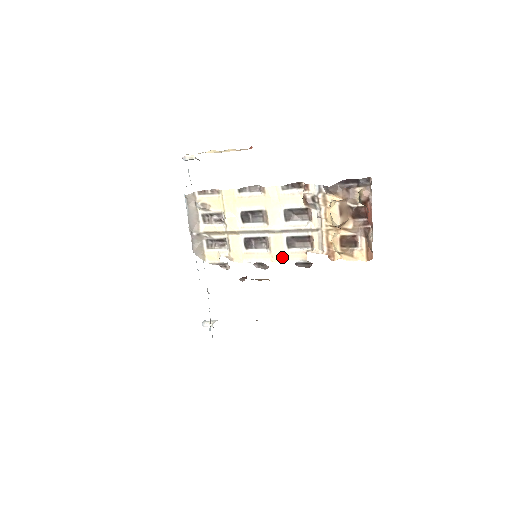
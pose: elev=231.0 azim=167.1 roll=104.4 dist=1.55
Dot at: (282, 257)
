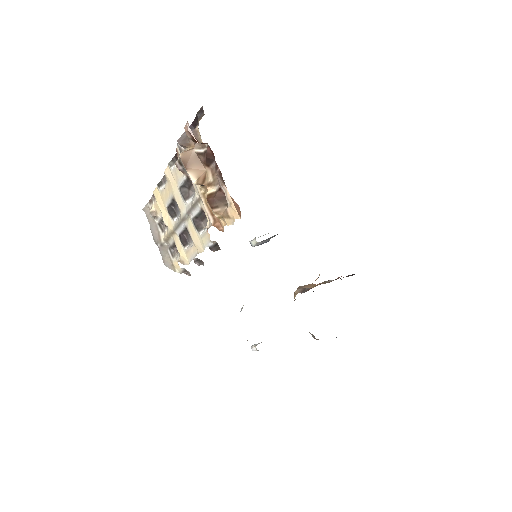
Dot at: (201, 245)
